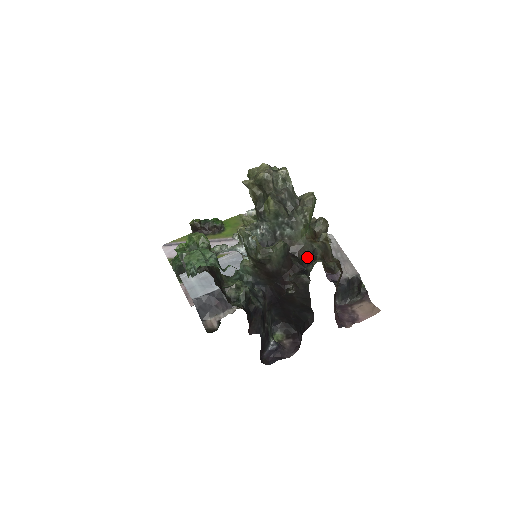
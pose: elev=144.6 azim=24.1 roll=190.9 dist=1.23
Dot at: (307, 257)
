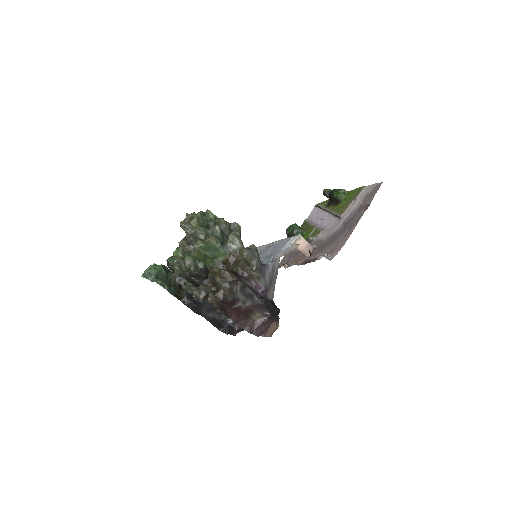
Dot at: occluded
